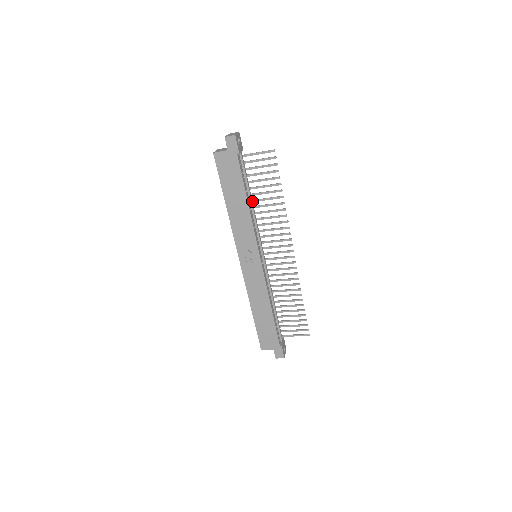
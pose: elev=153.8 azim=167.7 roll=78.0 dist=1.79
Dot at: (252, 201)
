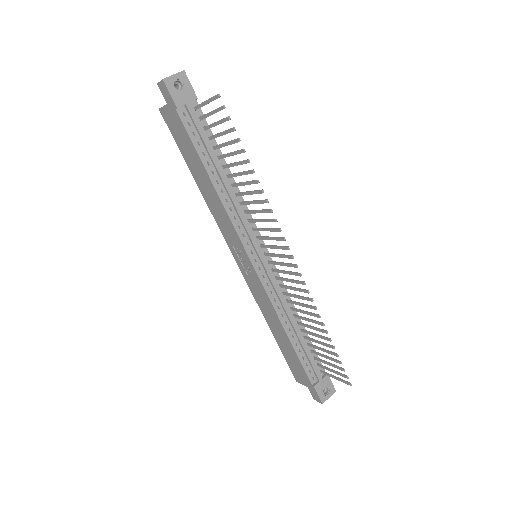
Dot at: (224, 177)
